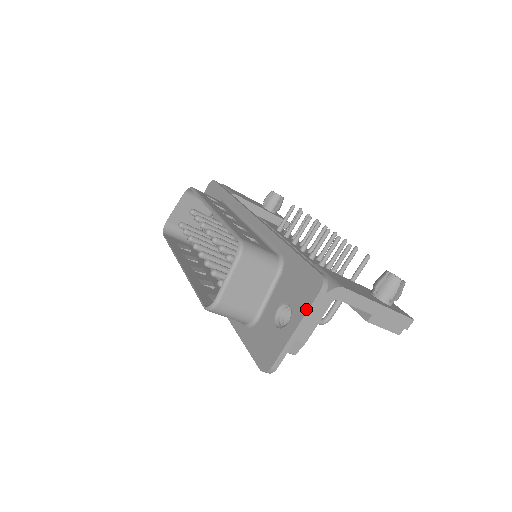
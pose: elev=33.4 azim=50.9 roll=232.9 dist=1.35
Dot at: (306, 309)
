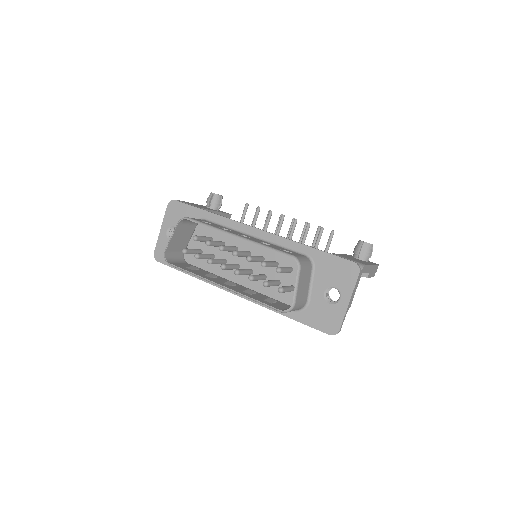
Dot at: (353, 287)
